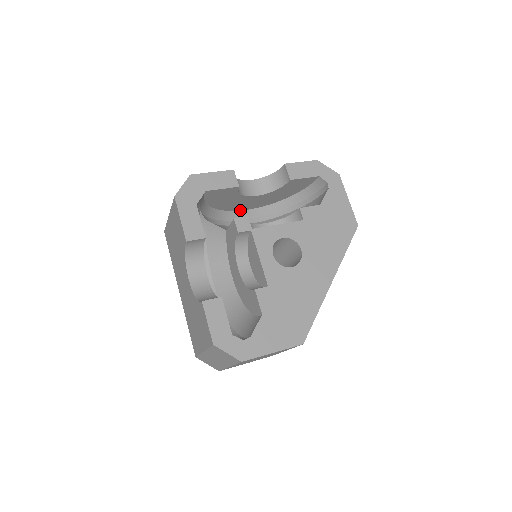
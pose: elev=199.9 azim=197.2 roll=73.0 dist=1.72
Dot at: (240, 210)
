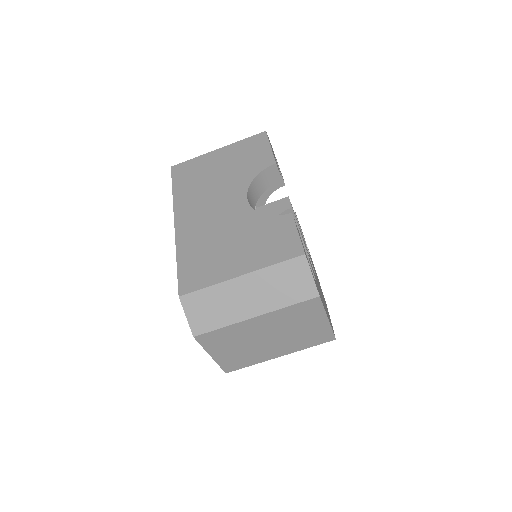
Dot at: occluded
